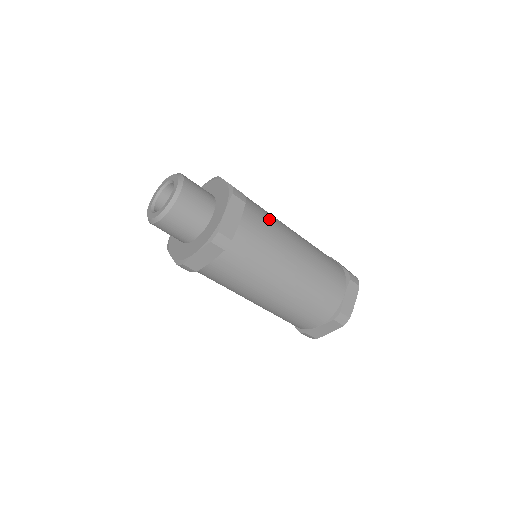
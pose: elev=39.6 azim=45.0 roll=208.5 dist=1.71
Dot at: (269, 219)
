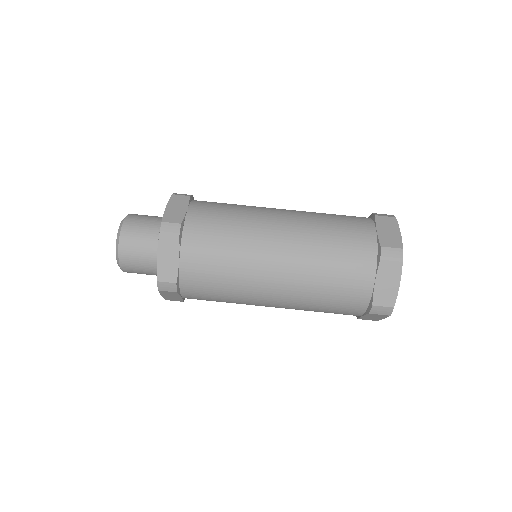
Dot at: (232, 204)
